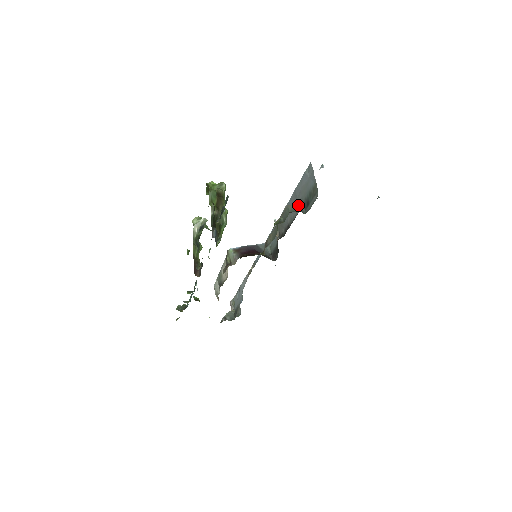
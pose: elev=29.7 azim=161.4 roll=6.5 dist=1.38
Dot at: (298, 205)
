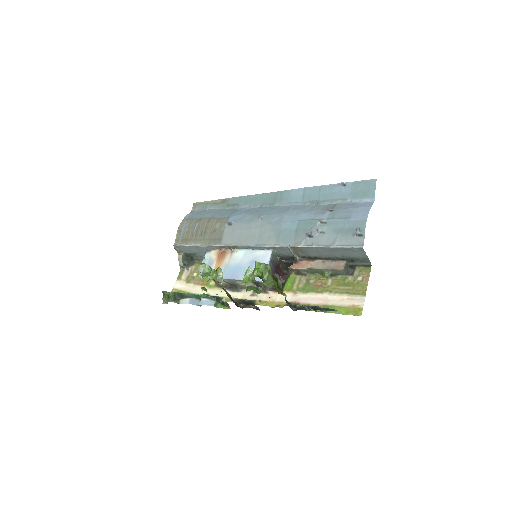
Dot at: (346, 264)
